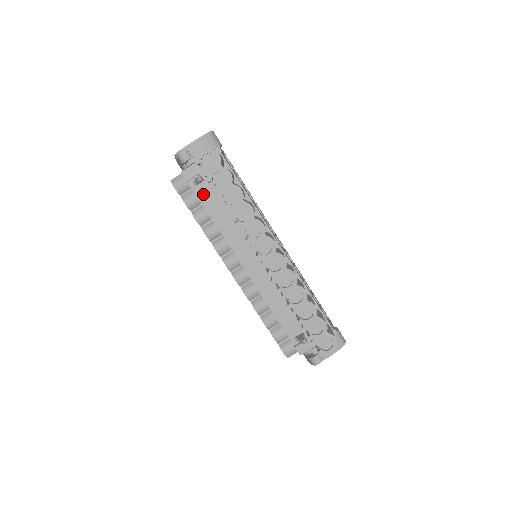
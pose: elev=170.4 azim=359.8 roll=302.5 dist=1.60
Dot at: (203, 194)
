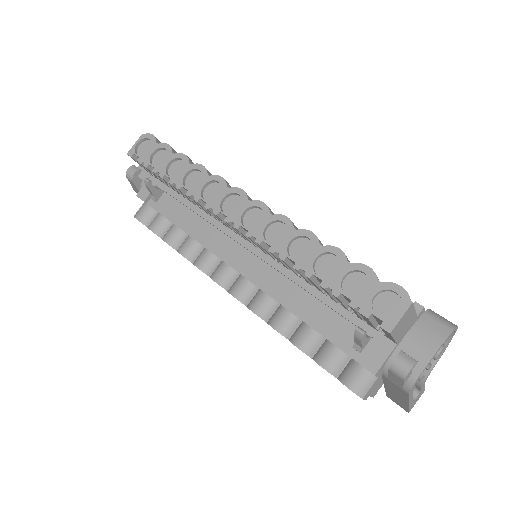
Dot at: (166, 207)
